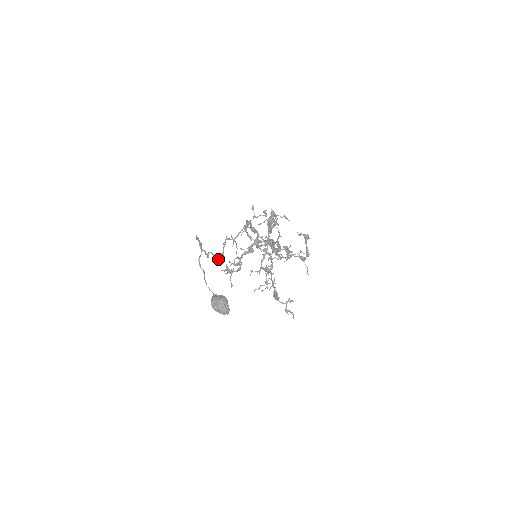
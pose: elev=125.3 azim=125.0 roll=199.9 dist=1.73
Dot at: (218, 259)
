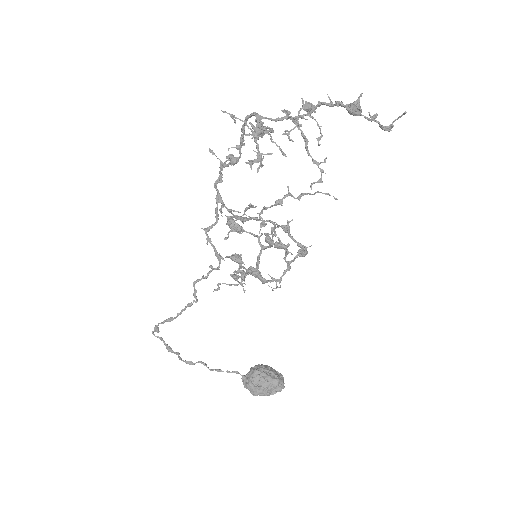
Dot at: (215, 268)
